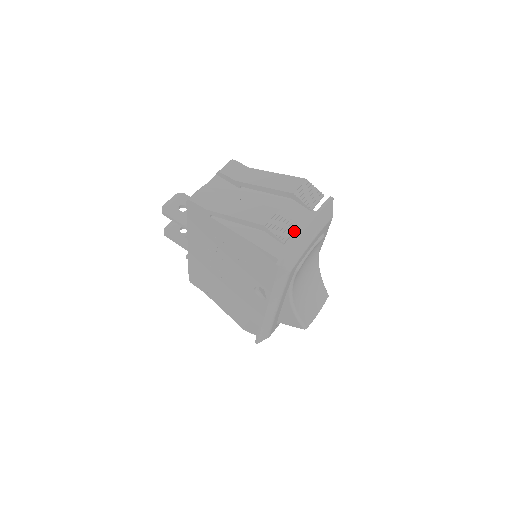
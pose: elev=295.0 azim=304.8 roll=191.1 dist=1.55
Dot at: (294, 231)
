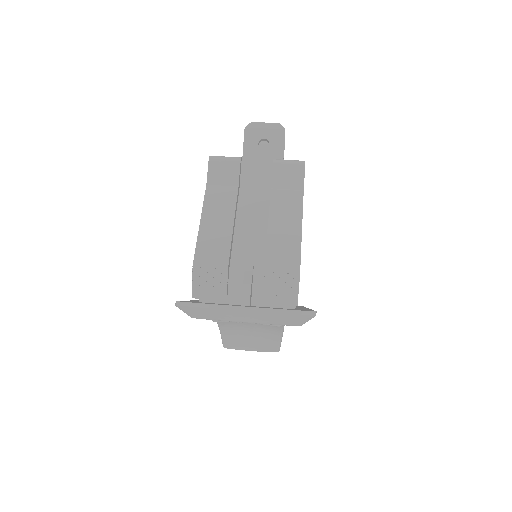
Dot at: (219, 299)
